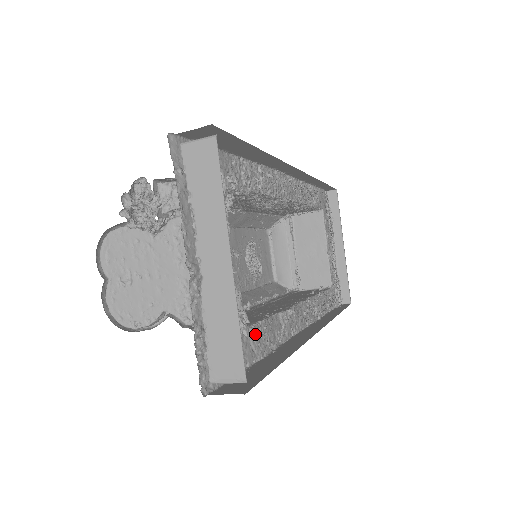
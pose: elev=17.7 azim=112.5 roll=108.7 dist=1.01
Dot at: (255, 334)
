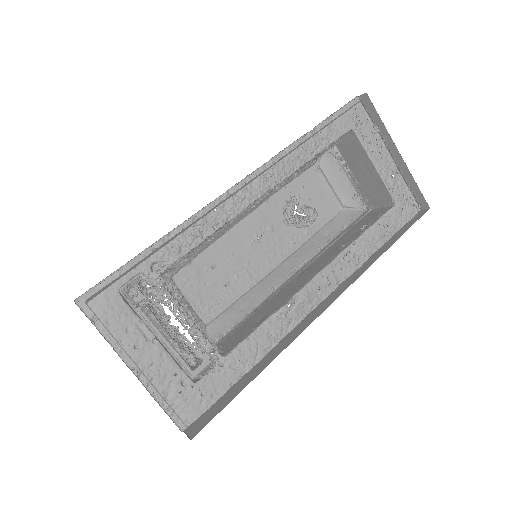
Dot at: (235, 357)
